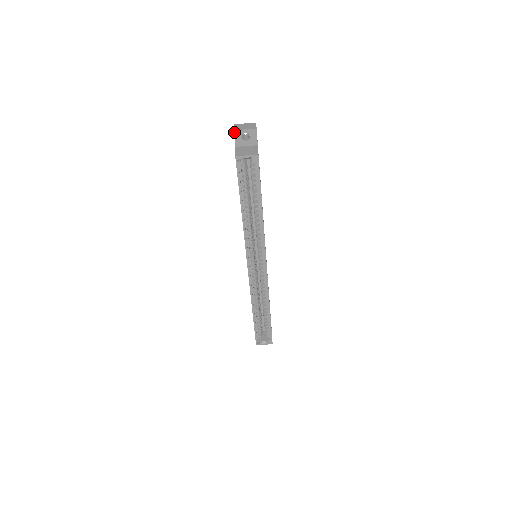
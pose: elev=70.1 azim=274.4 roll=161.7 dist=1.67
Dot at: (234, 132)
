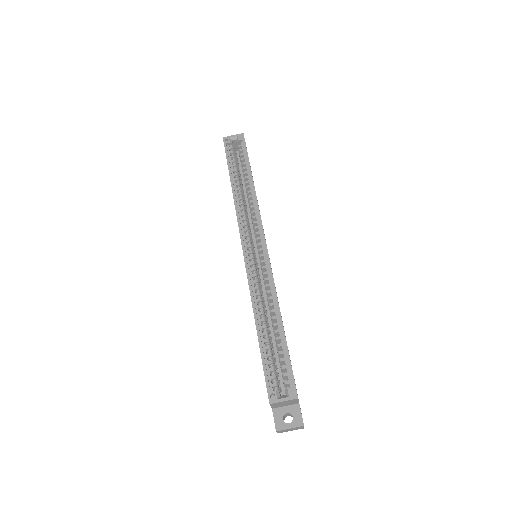
Dot at: occluded
